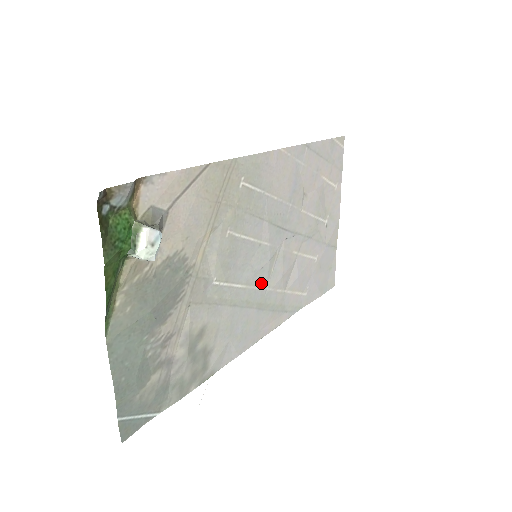
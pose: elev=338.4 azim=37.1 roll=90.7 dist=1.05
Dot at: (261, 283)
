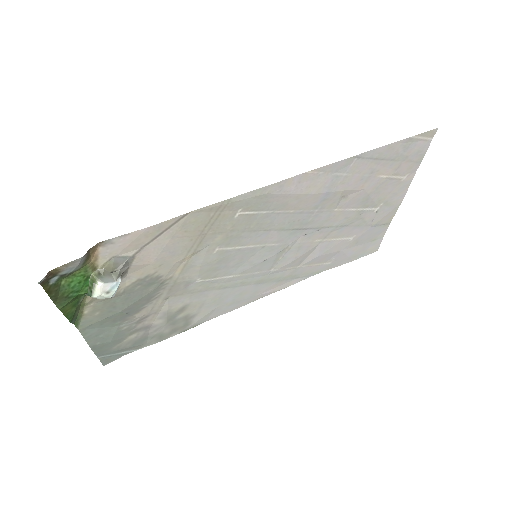
Dot at: (263, 269)
